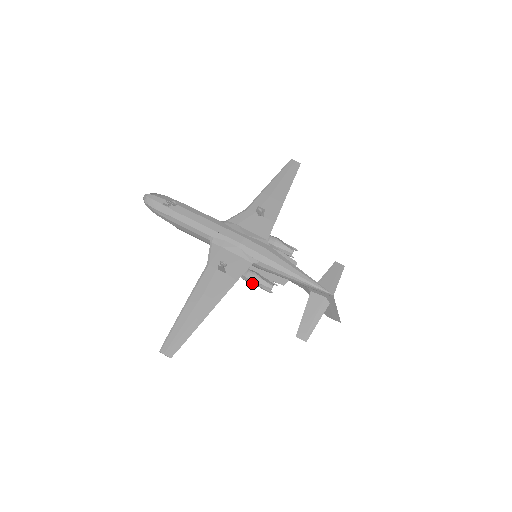
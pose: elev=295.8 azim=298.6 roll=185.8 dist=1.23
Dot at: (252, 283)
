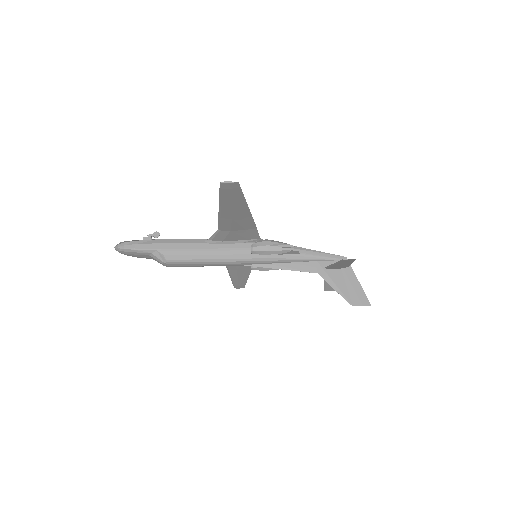
Dot at: (269, 245)
